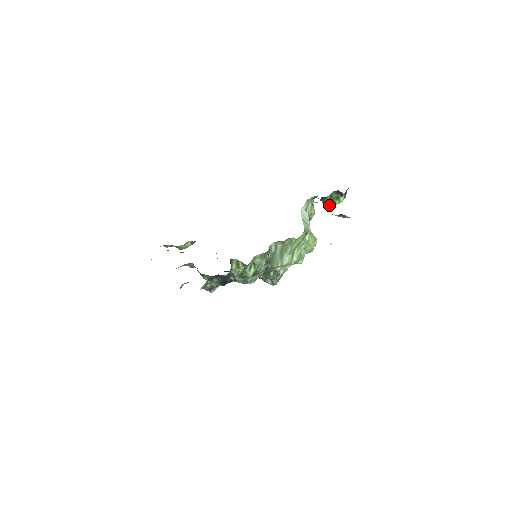
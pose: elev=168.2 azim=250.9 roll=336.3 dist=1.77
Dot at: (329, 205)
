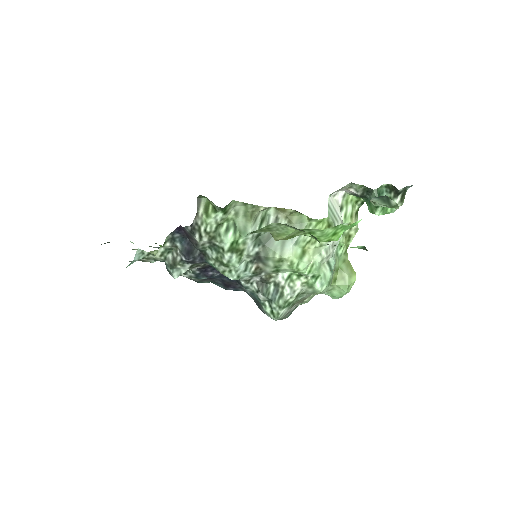
Dot at: (376, 207)
